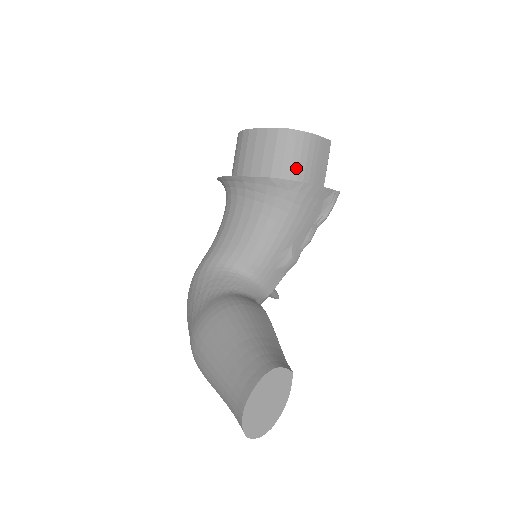
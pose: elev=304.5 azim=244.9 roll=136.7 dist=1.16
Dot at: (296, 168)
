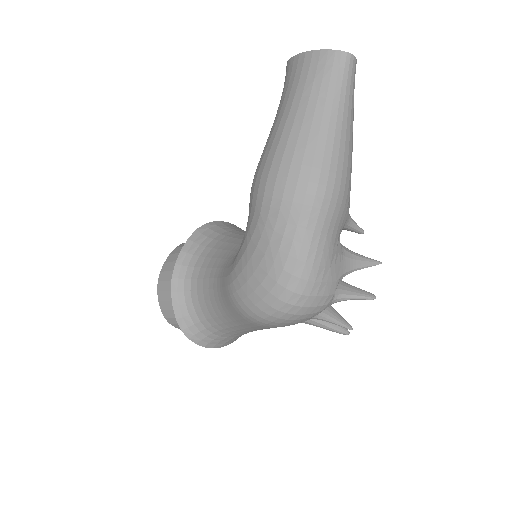
Dot at: occluded
